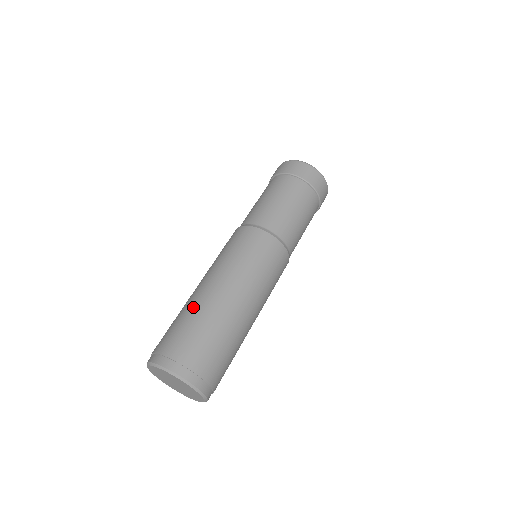
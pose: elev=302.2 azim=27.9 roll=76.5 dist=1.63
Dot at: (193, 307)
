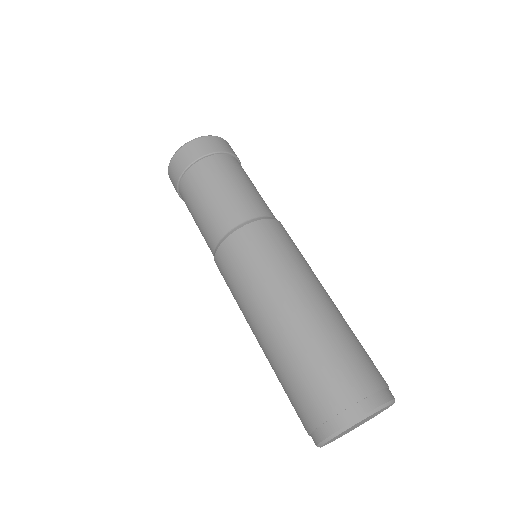
Dot at: (273, 369)
